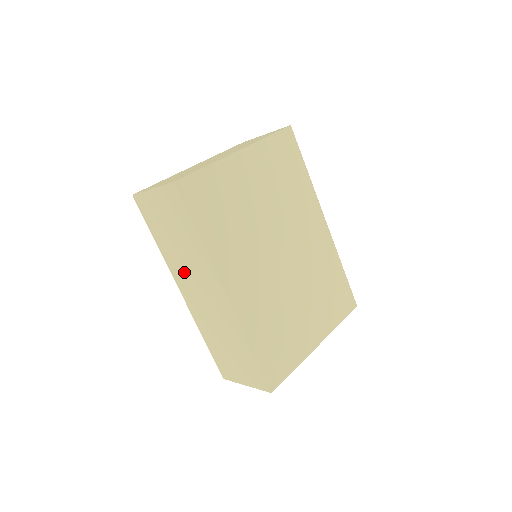
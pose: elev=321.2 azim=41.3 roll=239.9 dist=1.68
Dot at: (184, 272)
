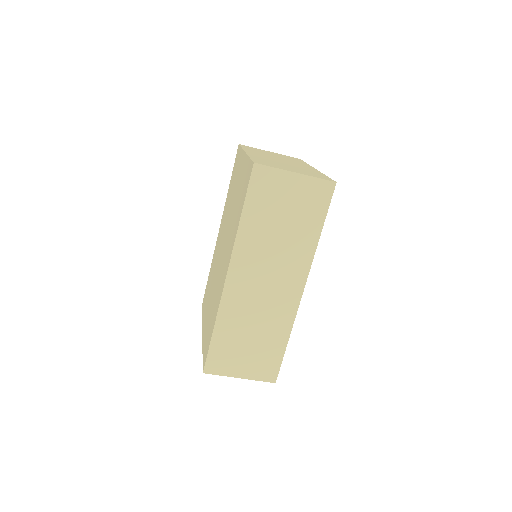
Dot at: (259, 257)
